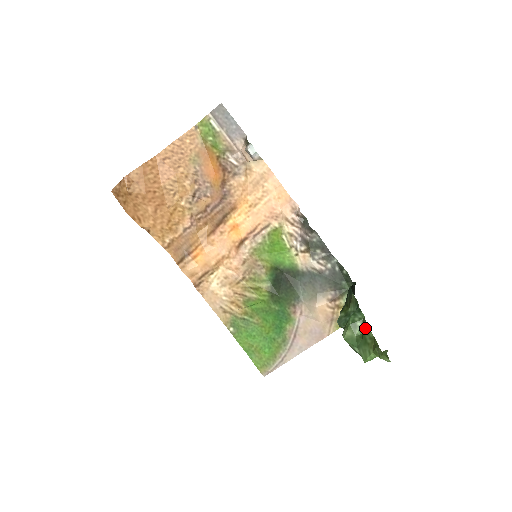
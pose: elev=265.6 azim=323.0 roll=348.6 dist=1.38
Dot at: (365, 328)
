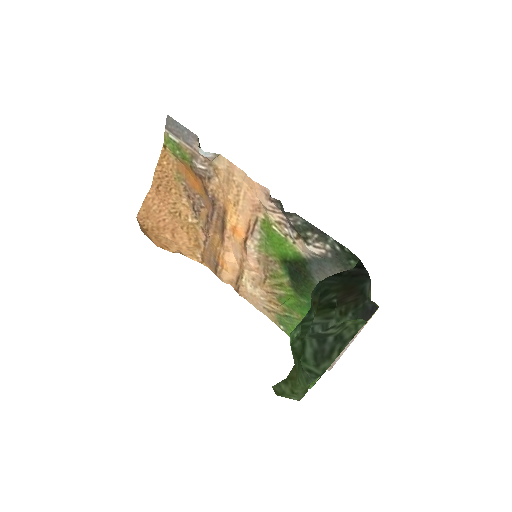
Dot at: (293, 350)
